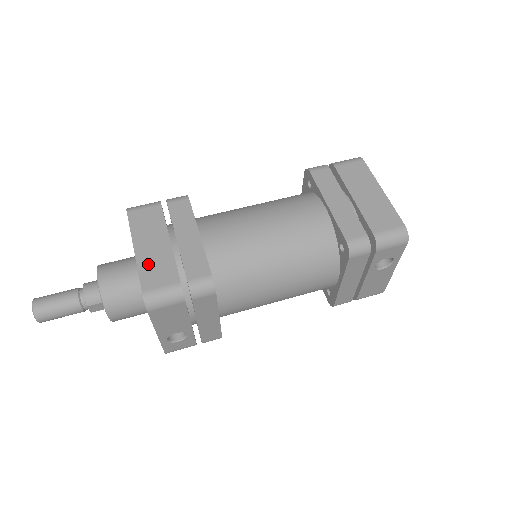
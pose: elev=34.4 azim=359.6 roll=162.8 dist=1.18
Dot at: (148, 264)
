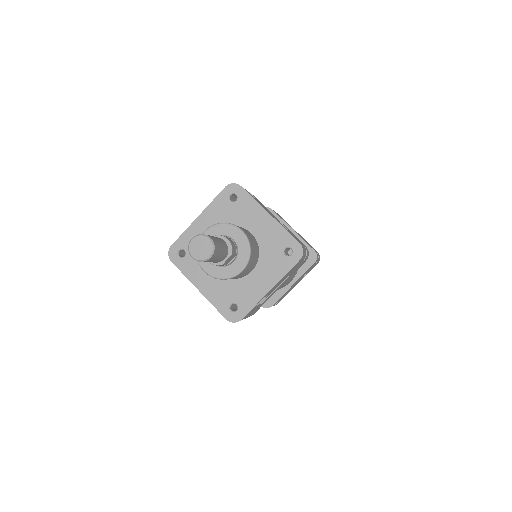
Dot at: (284, 227)
